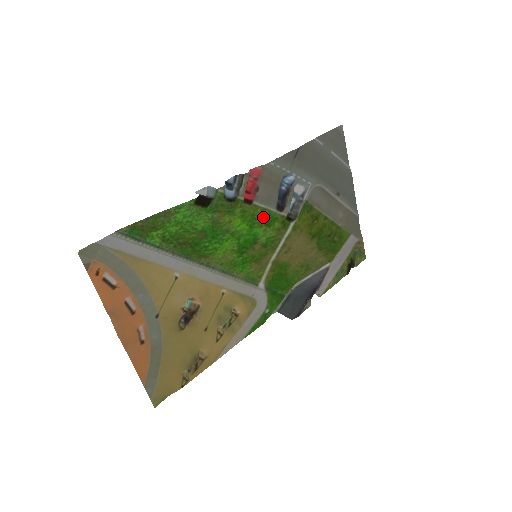
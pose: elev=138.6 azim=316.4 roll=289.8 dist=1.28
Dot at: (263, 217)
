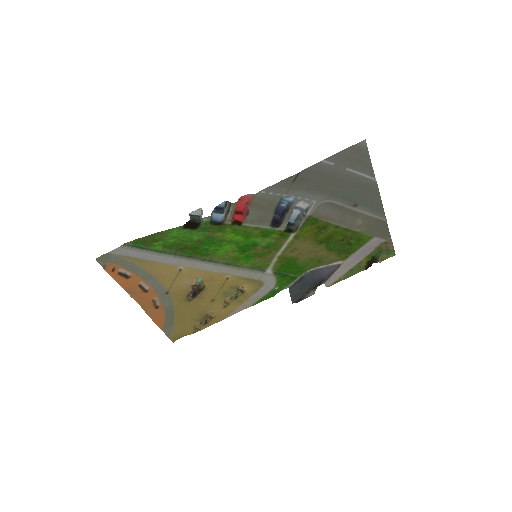
Dot at: (257, 232)
